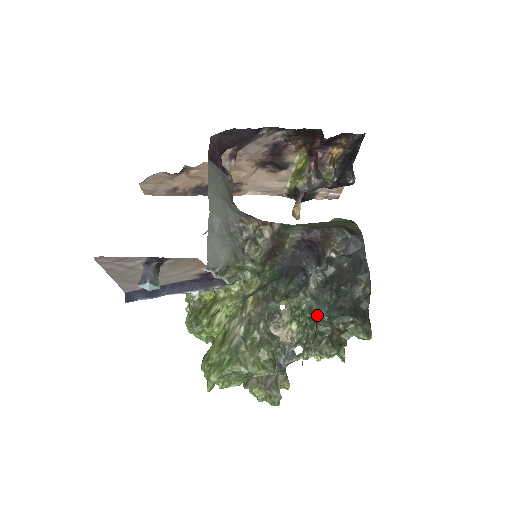
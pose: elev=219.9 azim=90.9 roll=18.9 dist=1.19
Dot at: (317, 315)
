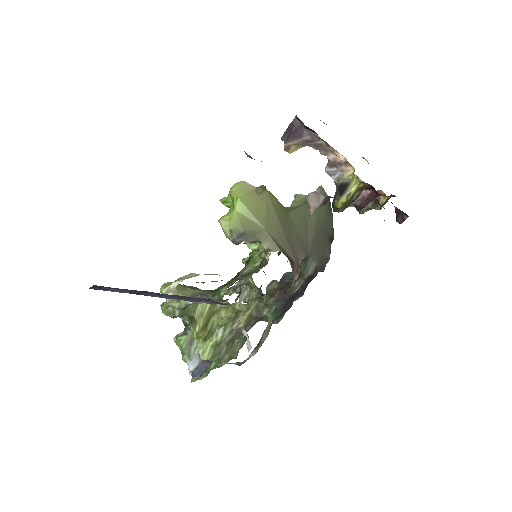
Dot at: occluded
